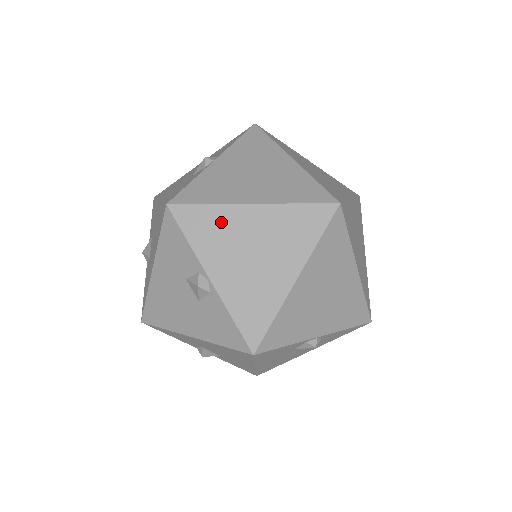
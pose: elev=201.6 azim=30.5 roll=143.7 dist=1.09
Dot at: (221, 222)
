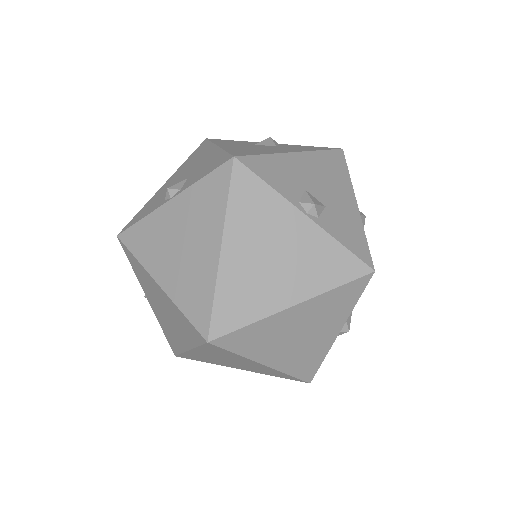
Dot at: (145, 276)
